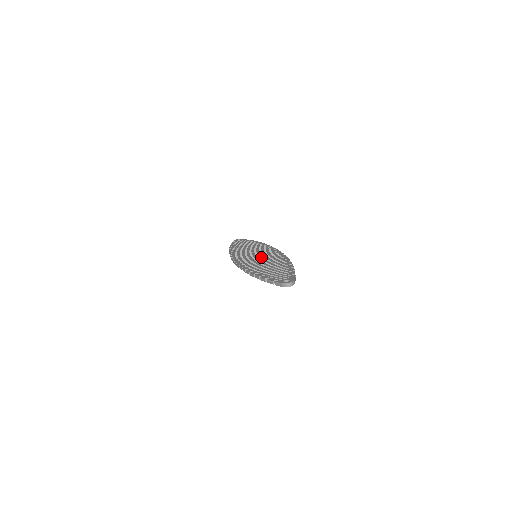
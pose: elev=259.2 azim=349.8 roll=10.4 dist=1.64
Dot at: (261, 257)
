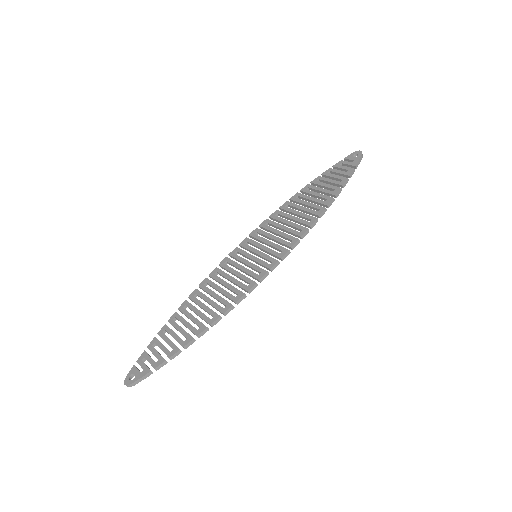
Dot at: (237, 273)
